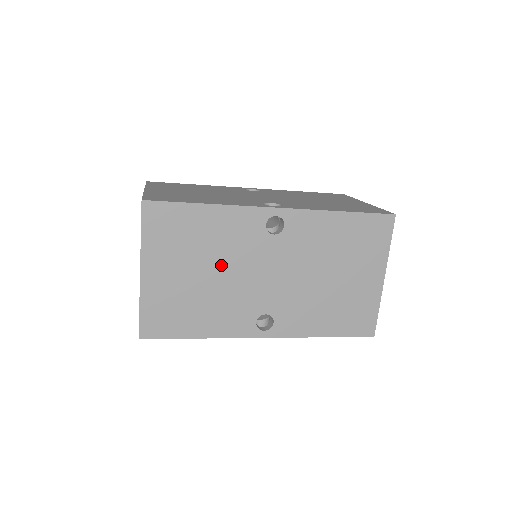
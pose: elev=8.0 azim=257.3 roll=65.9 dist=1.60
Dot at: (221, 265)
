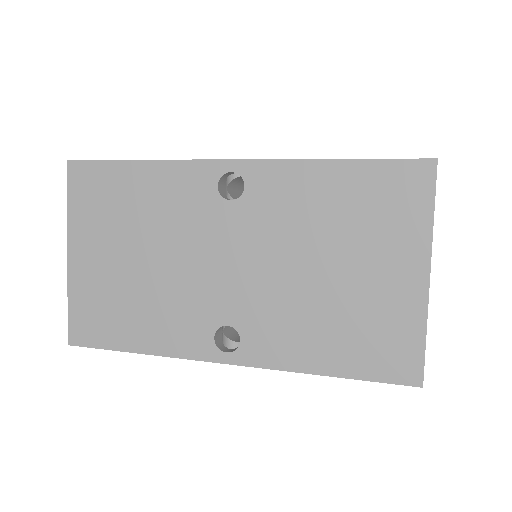
Dot at: (161, 246)
